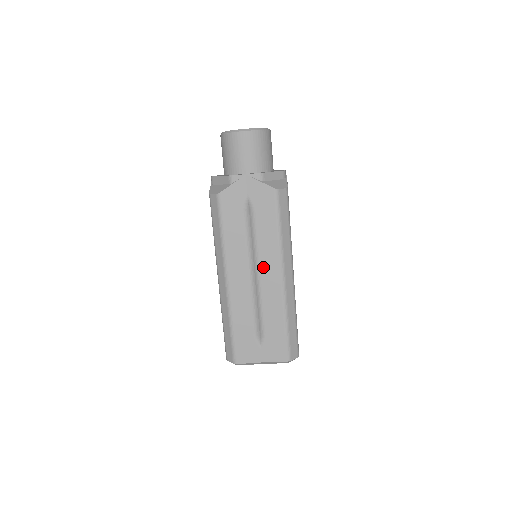
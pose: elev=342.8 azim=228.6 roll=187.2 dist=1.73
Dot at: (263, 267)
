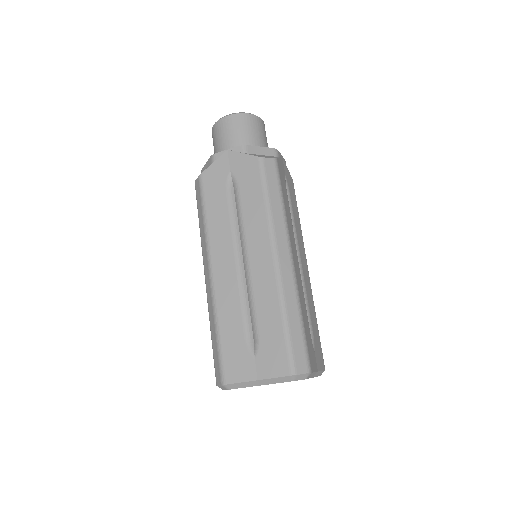
Dot at: (251, 248)
